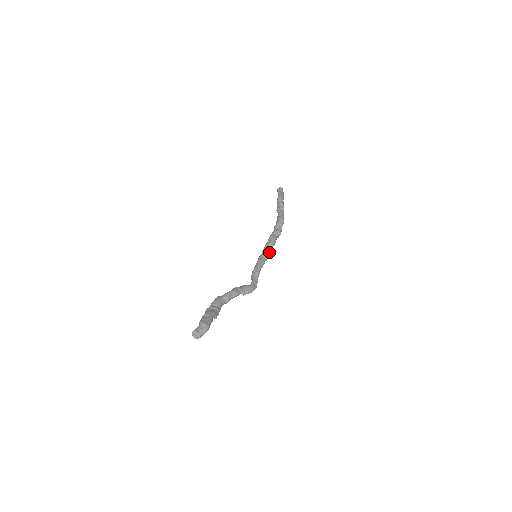
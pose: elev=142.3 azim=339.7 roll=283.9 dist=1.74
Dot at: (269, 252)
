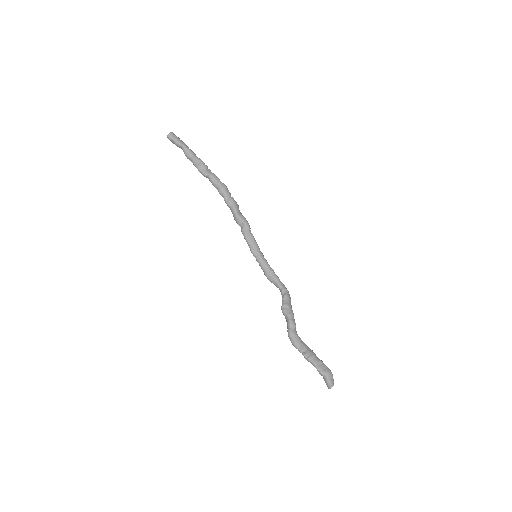
Dot at: (254, 238)
